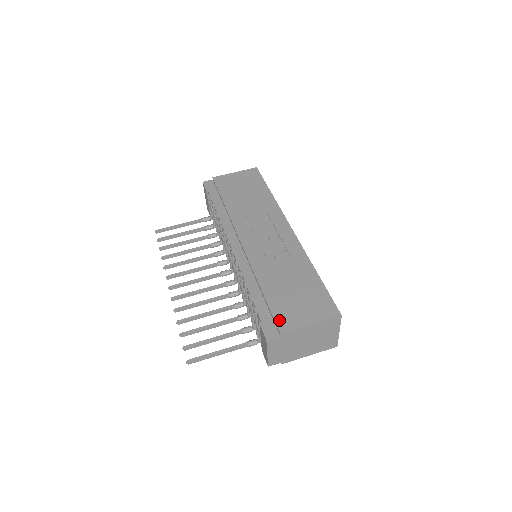
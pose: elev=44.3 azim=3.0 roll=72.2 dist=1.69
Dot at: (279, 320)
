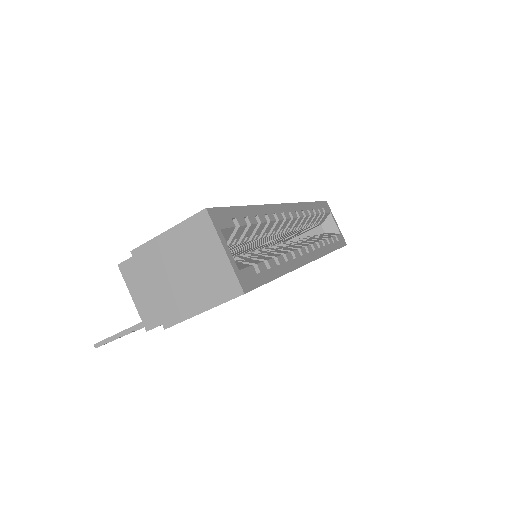
Dot at: occluded
